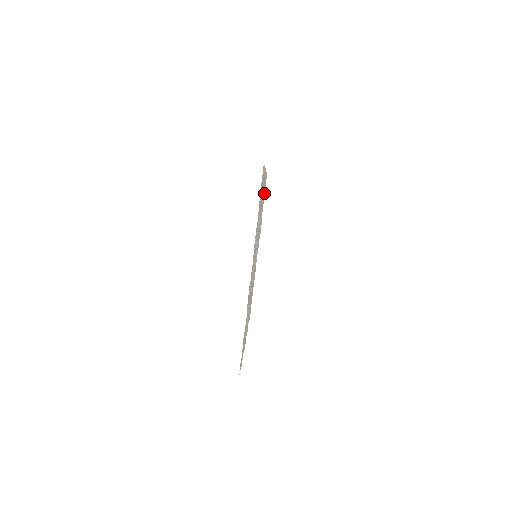
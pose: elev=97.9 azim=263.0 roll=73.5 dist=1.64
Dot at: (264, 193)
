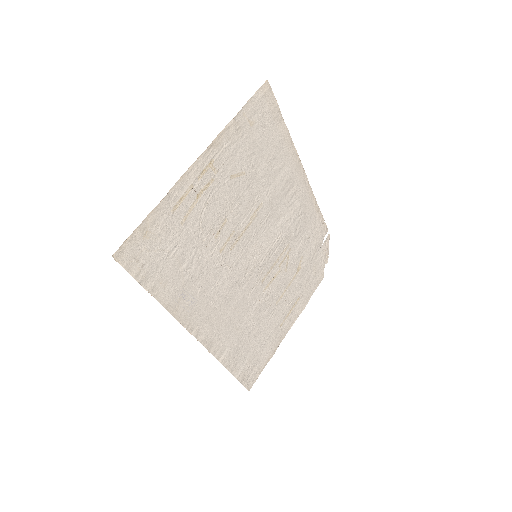
Dot at: (314, 241)
